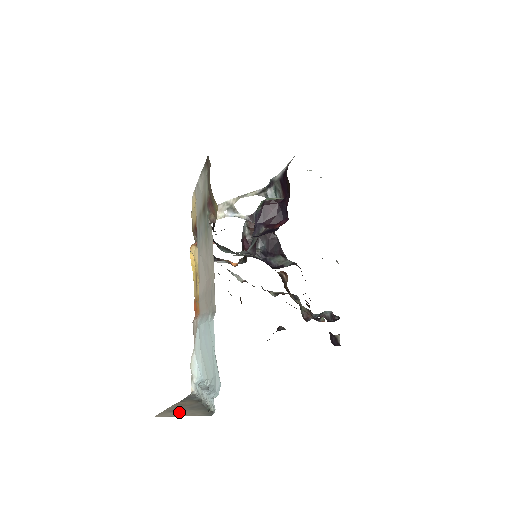
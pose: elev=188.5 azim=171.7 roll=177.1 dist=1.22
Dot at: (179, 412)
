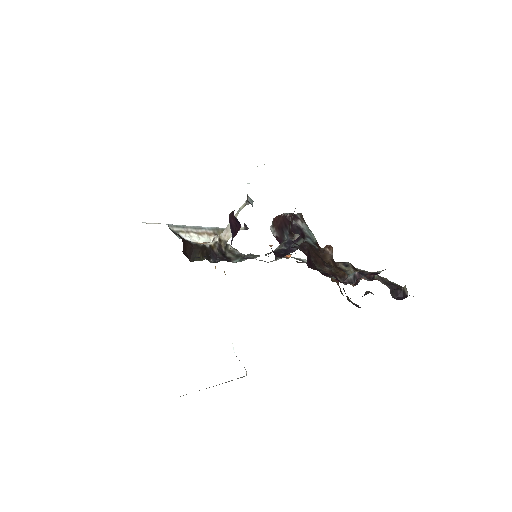
Dot at: occluded
